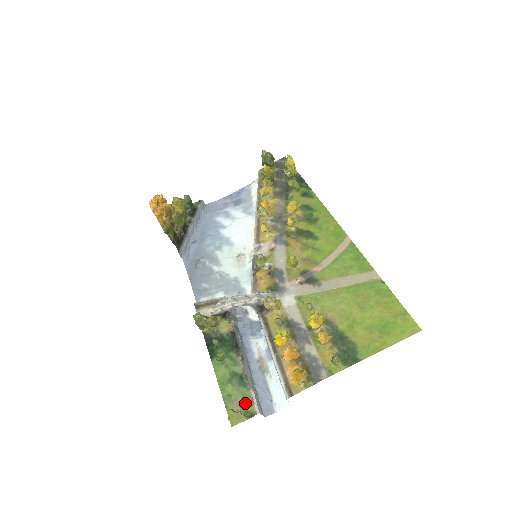
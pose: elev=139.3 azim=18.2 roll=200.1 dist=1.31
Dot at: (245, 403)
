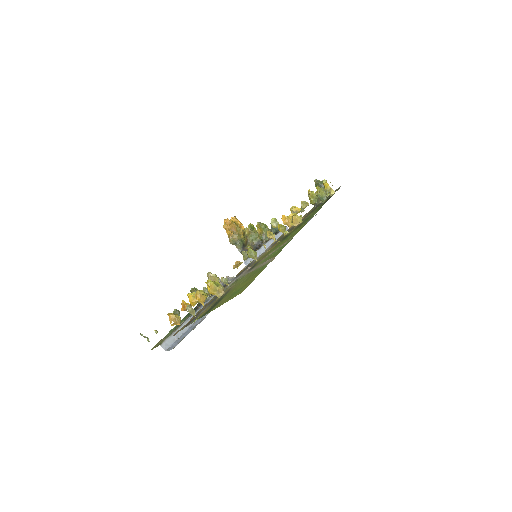
Dot at: occluded
